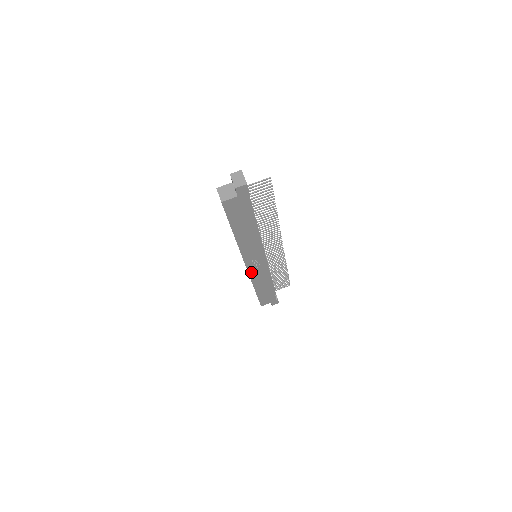
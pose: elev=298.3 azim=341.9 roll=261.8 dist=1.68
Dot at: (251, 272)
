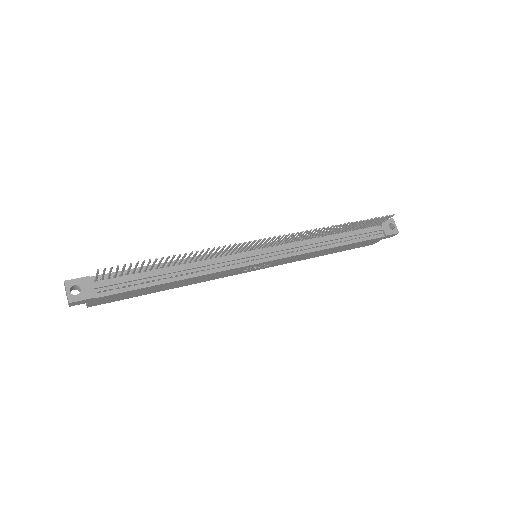
Dot at: (273, 265)
